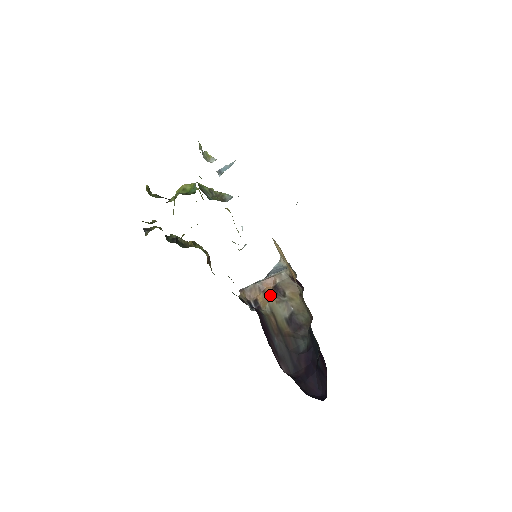
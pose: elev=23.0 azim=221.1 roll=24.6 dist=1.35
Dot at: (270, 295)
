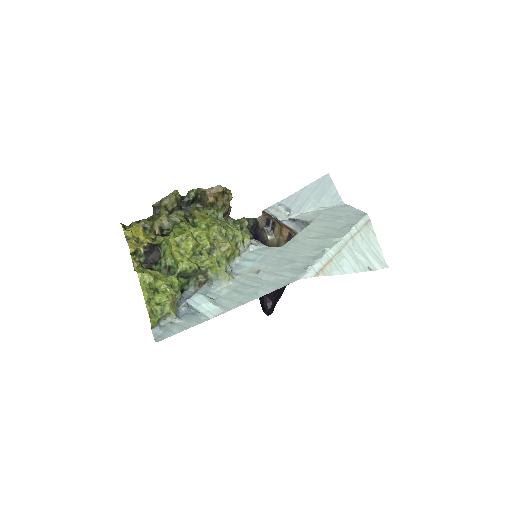
Dot at: (283, 235)
